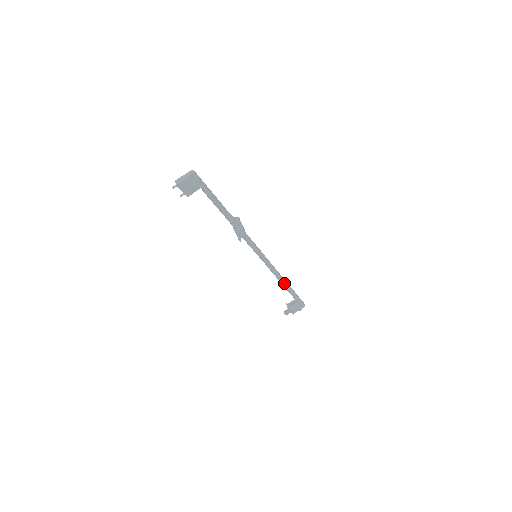
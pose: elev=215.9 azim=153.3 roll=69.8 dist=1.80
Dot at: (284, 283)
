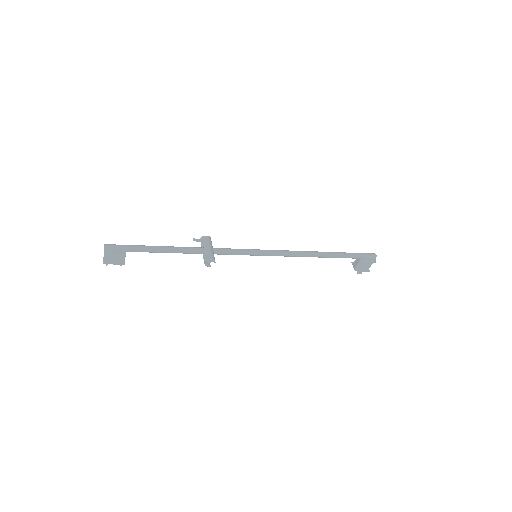
Dot at: (319, 256)
